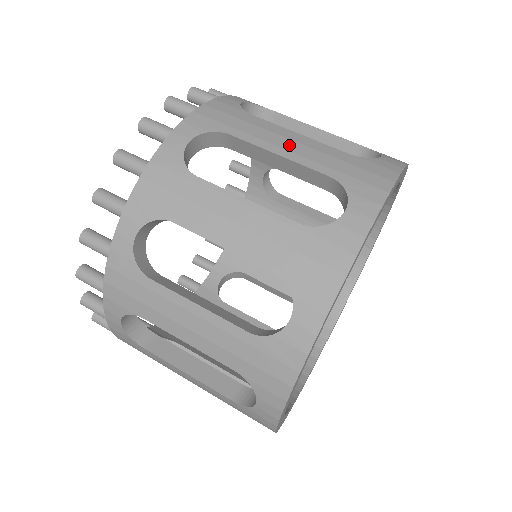
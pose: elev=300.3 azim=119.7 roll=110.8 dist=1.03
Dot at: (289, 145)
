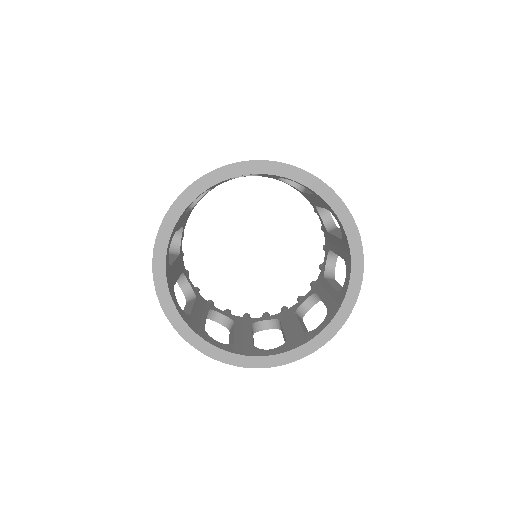
Dot at: occluded
